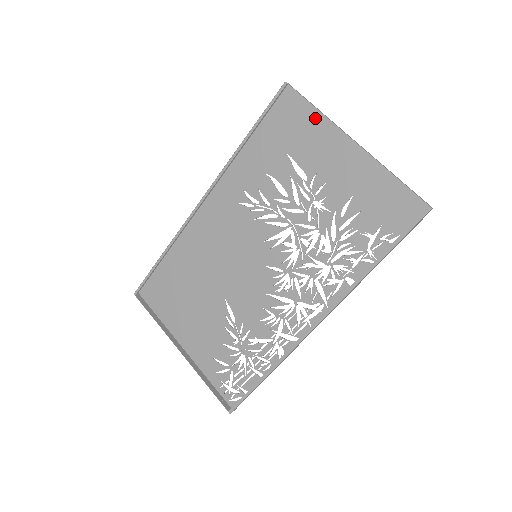
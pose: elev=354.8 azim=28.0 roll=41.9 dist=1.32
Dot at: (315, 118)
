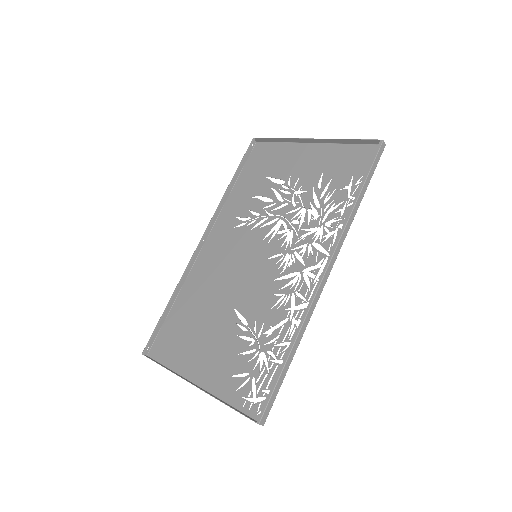
Dot at: (280, 147)
